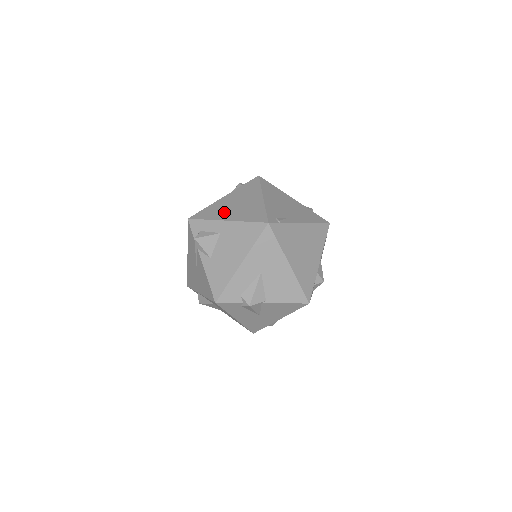
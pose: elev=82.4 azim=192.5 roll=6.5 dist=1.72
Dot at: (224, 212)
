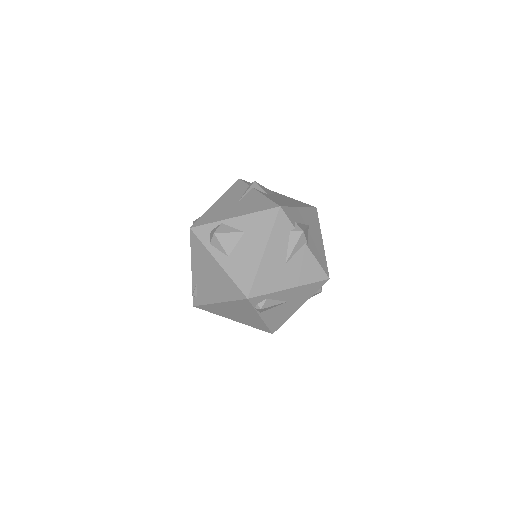
Dot at: occluded
